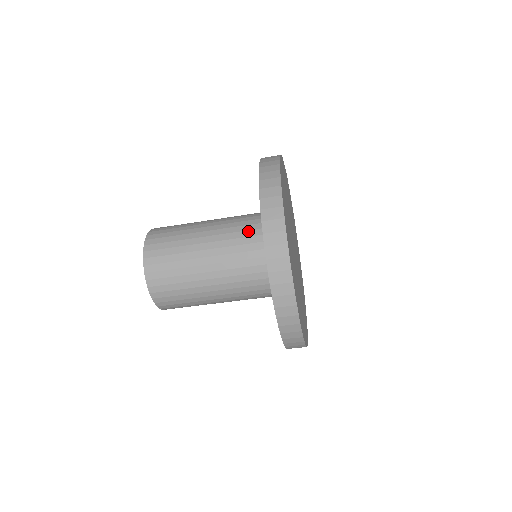
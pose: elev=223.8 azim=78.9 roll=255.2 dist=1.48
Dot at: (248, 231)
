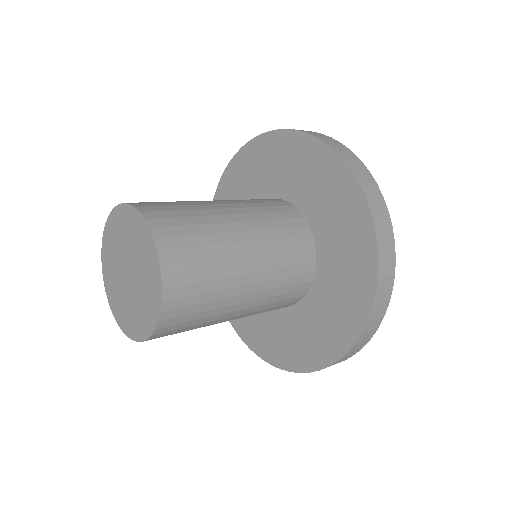
Dot at: (293, 286)
